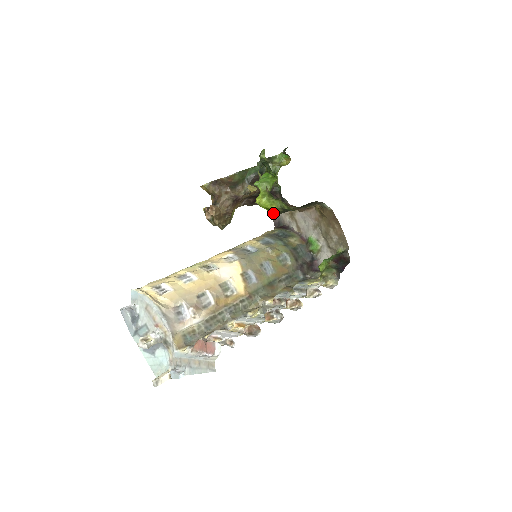
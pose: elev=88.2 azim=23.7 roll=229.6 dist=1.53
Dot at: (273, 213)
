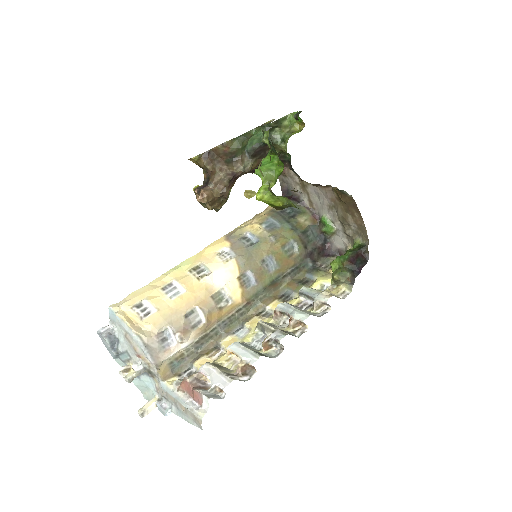
Dot at: (278, 208)
